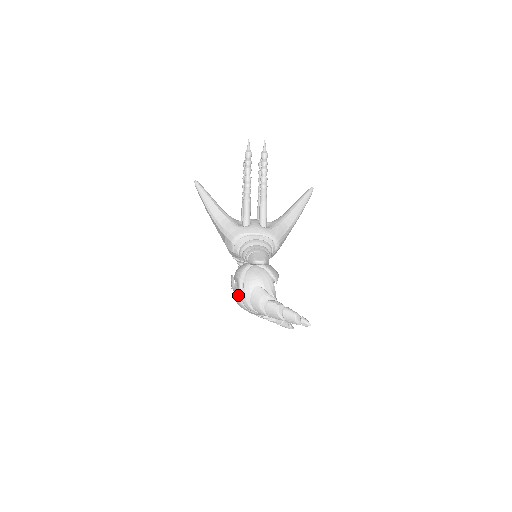
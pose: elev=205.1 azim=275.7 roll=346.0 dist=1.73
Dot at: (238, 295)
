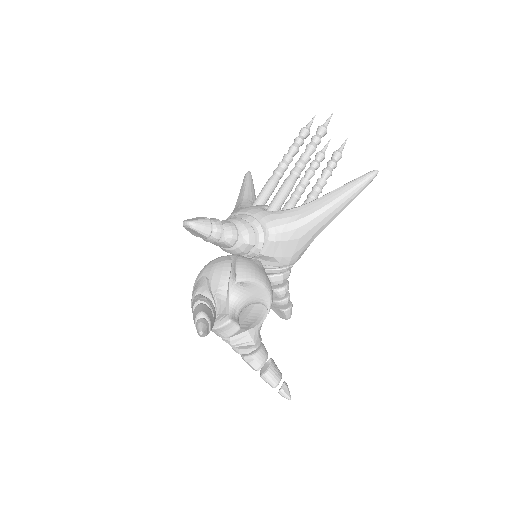
Dot at: occluded
